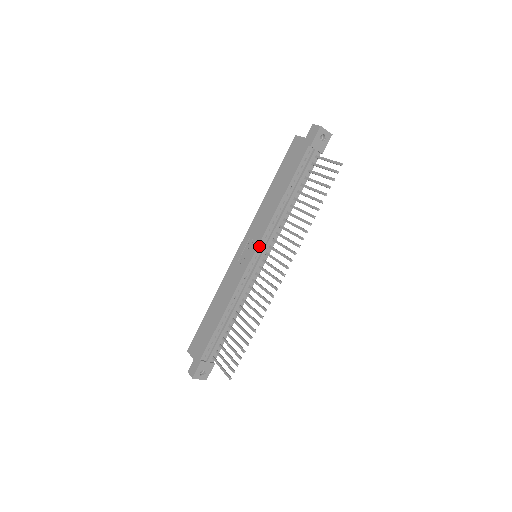
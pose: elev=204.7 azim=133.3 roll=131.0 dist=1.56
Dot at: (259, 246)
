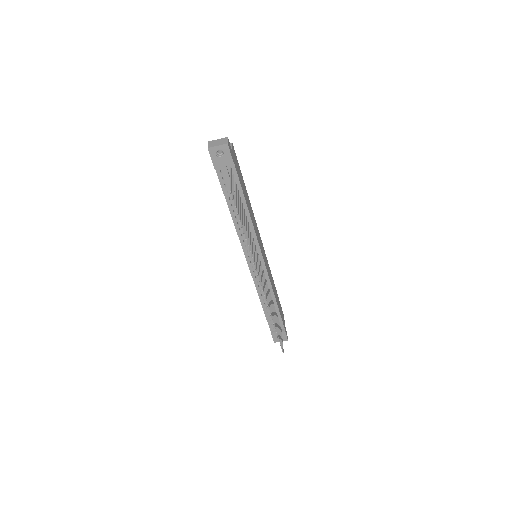
Dot at: (246, 254)
